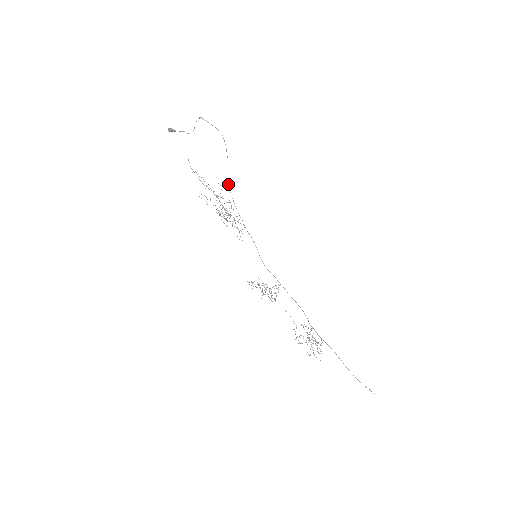
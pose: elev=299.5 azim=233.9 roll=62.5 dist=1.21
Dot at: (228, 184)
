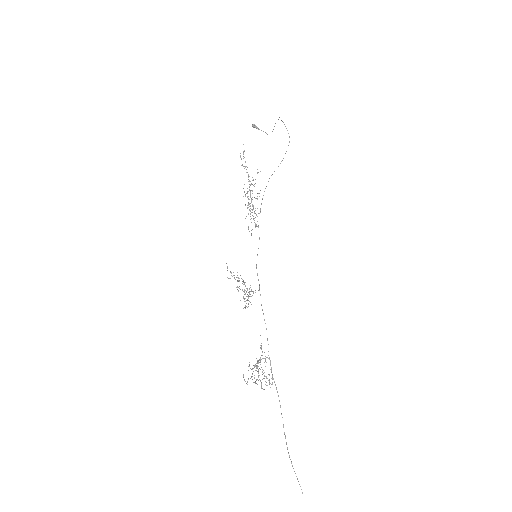
Dot at: occluded
